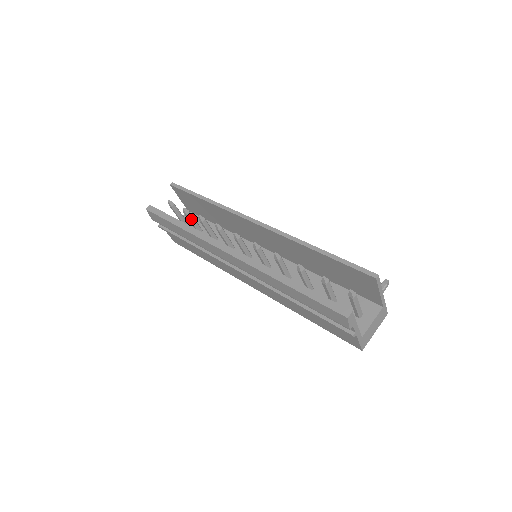
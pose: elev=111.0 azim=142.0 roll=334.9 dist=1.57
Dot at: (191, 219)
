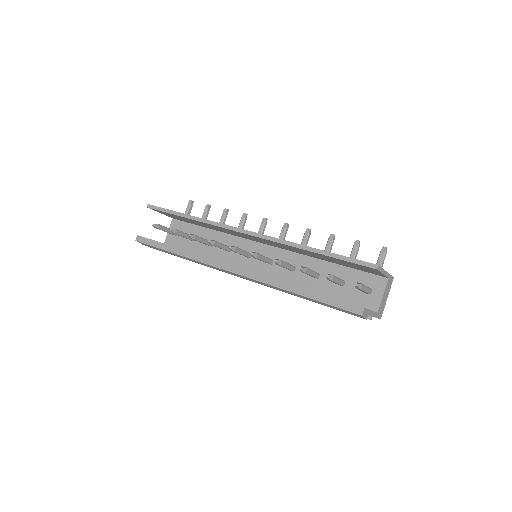
Dot at: (181, 235)
